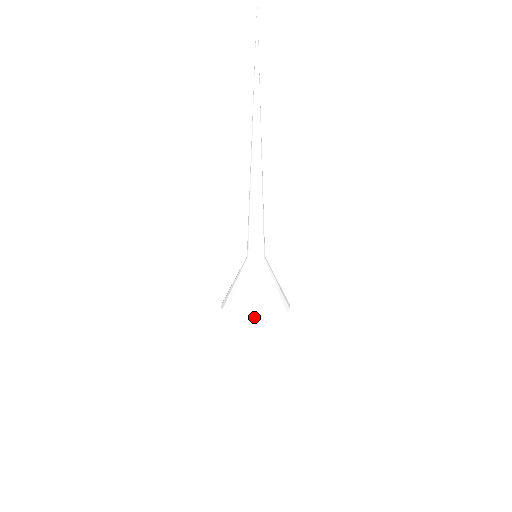
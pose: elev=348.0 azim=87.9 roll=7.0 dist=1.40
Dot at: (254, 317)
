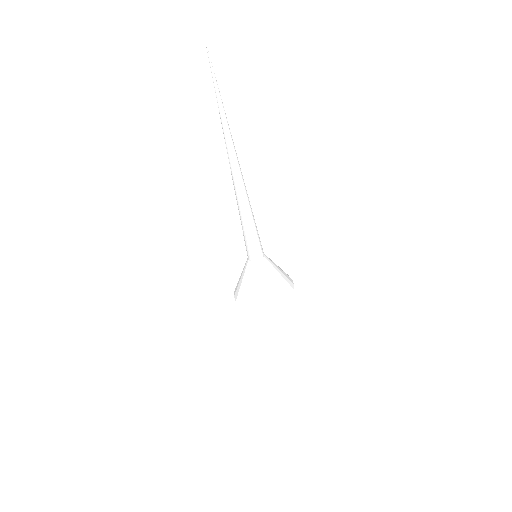
Dot at: (257, 310)
